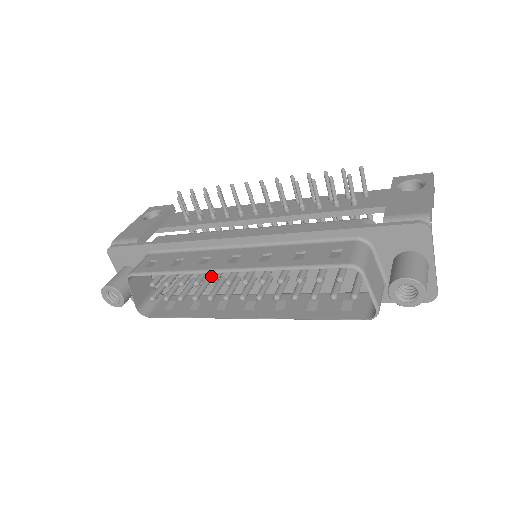
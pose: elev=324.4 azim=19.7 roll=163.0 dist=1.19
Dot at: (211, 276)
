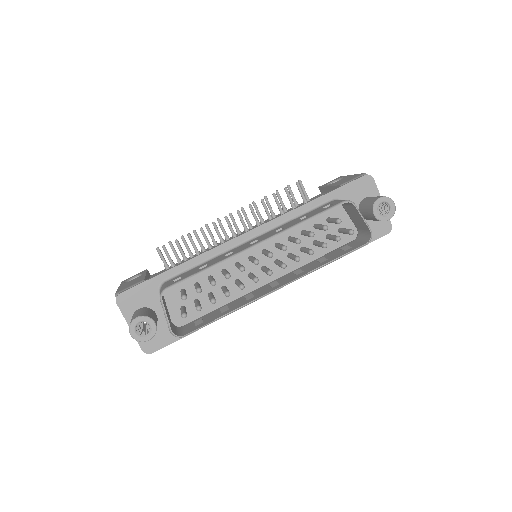
Dot at: (226, 284)
